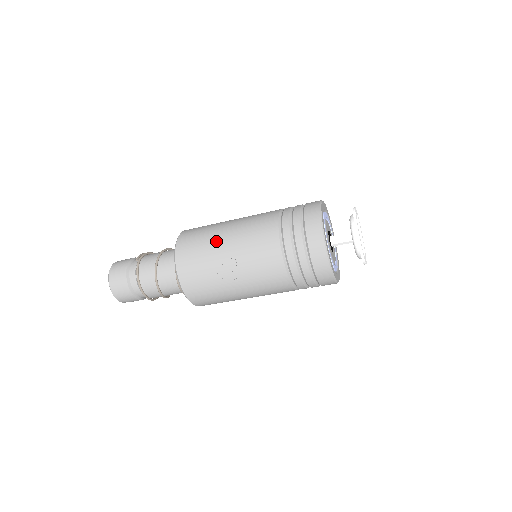
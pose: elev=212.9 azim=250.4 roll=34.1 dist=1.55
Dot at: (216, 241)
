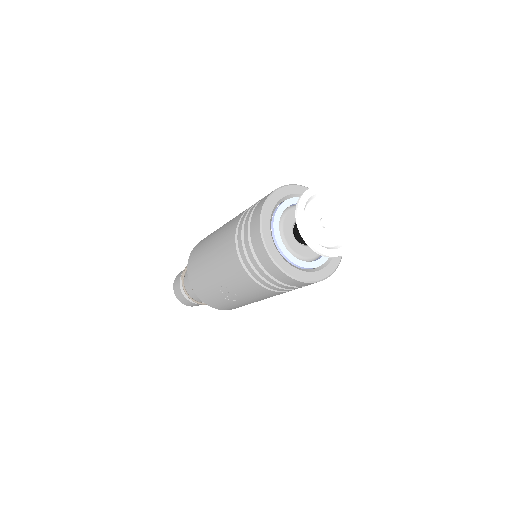
Dot at: (206, 271)
